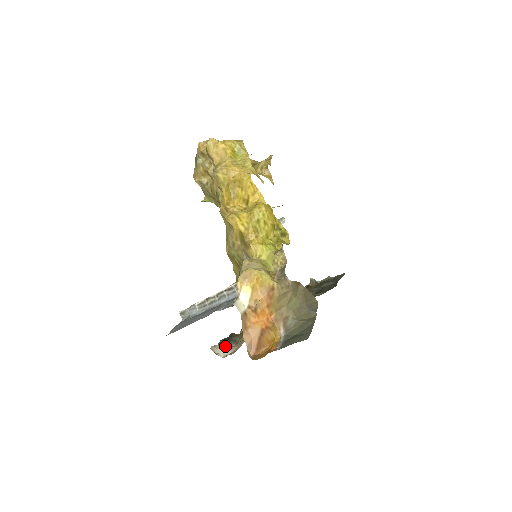
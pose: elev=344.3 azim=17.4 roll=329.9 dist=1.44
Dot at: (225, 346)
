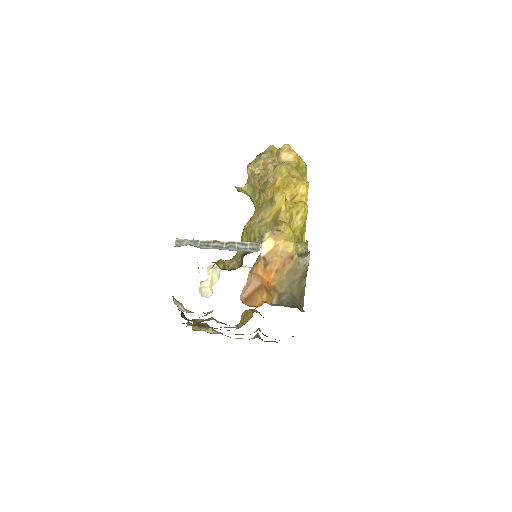
Dot at: occluded
